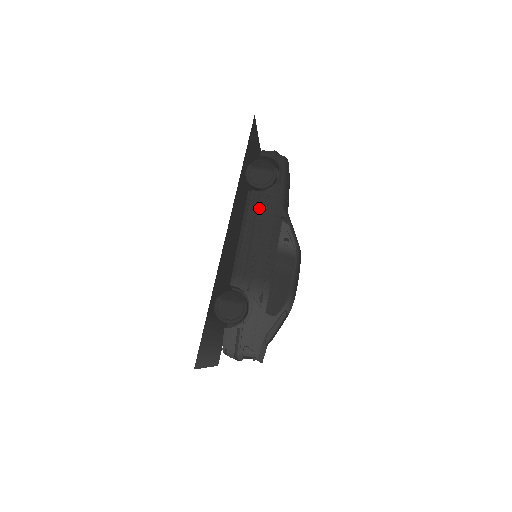
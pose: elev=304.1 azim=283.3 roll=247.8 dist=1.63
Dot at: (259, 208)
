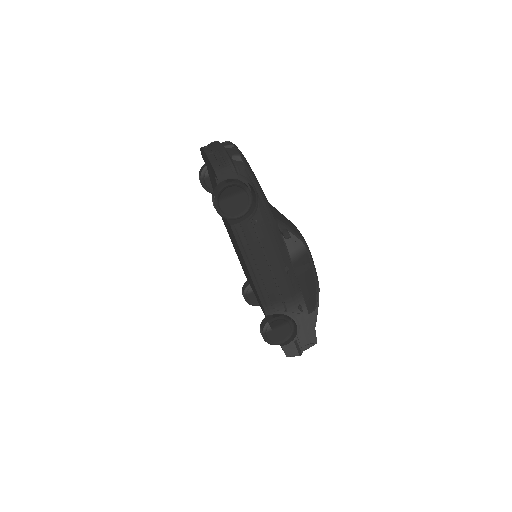
Dot at: (254, 238)
